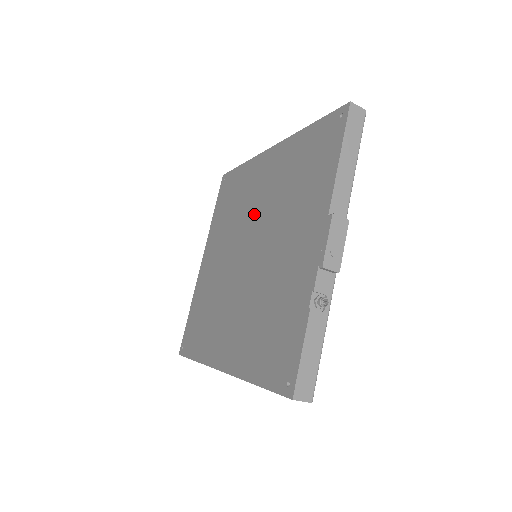
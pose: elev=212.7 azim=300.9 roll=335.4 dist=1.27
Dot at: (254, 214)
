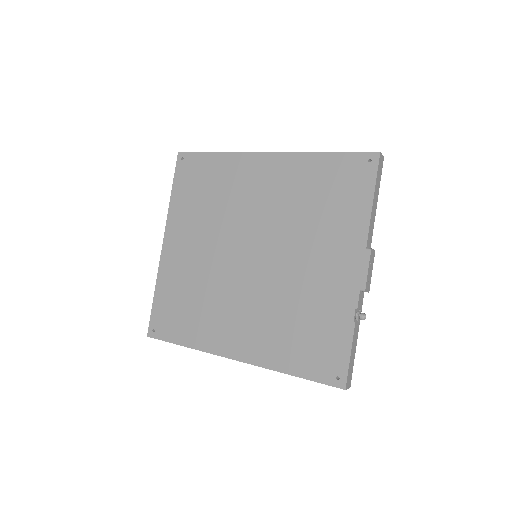
Dot at: (253, 217)
